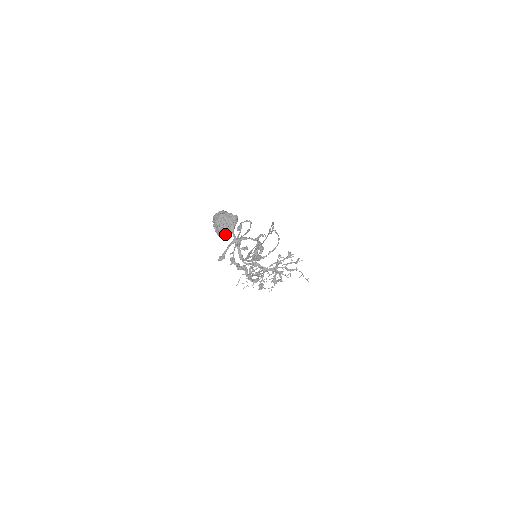
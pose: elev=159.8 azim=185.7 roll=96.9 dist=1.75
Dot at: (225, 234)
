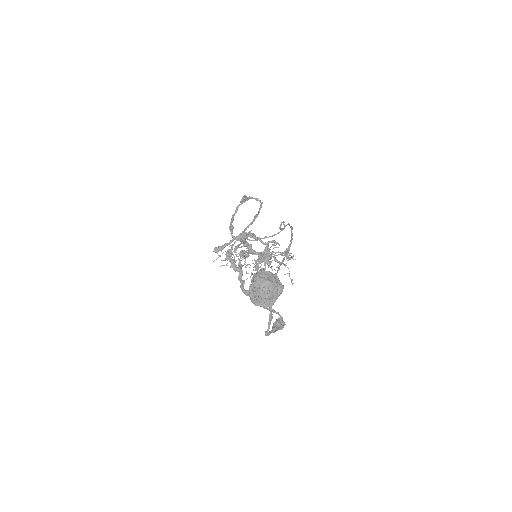
Dot at: (261, 305)
